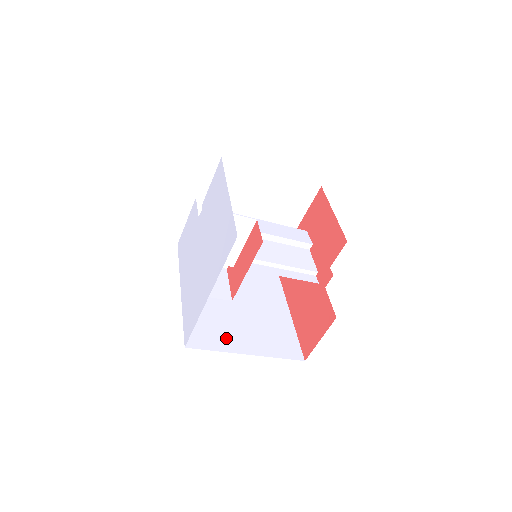
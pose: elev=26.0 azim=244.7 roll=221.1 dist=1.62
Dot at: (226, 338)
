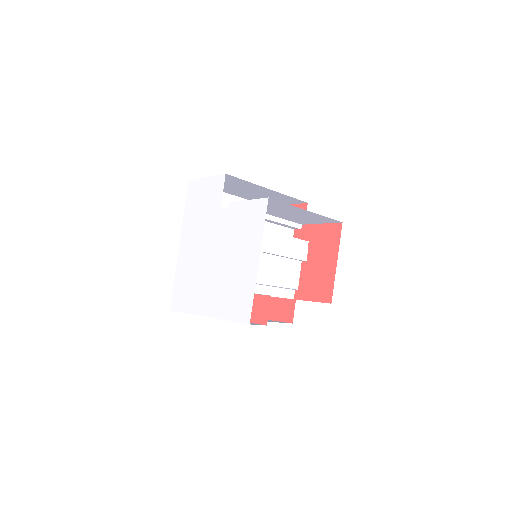
Dot at: occluded
